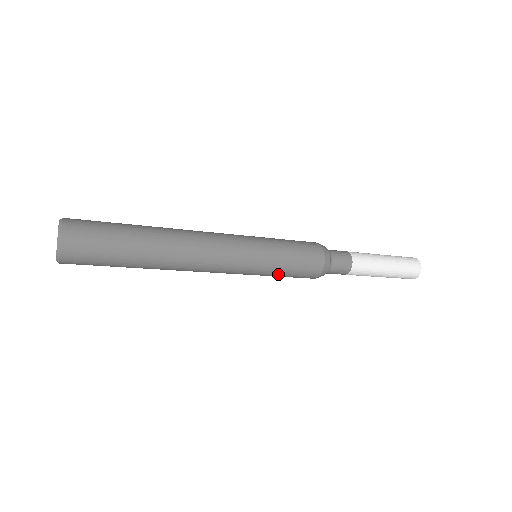
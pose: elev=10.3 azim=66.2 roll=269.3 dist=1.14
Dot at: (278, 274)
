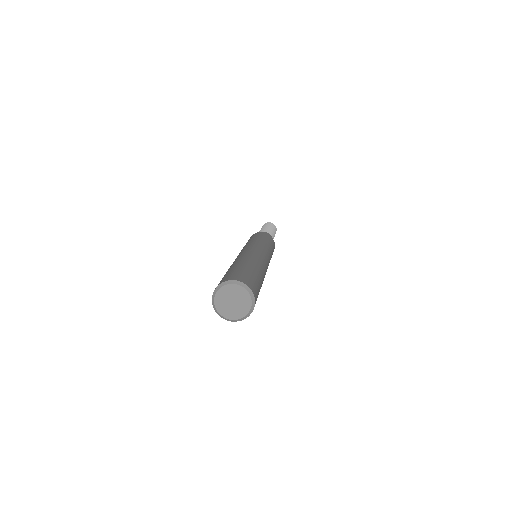
Dot at: occluded
